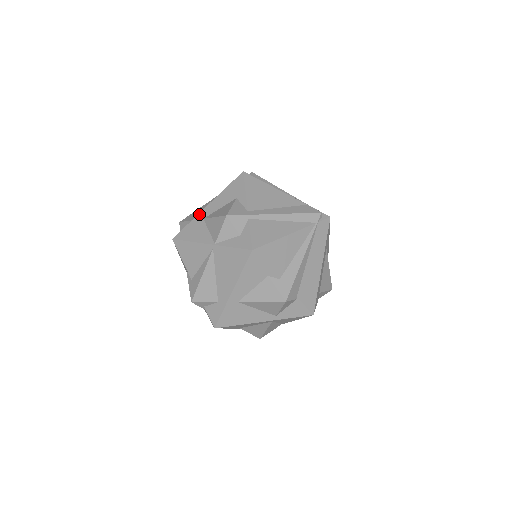
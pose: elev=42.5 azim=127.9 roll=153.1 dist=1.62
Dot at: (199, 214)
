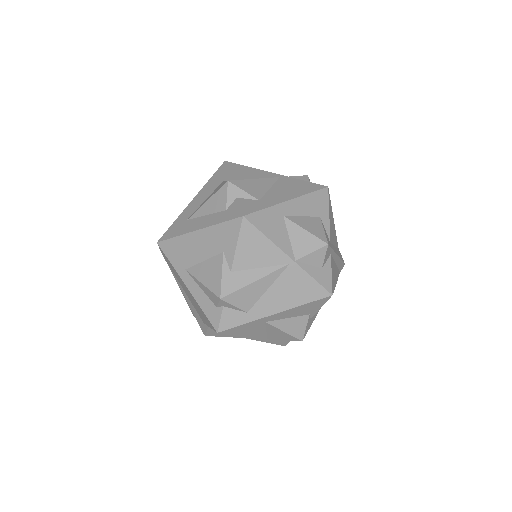
Dot at: (279, 205)
